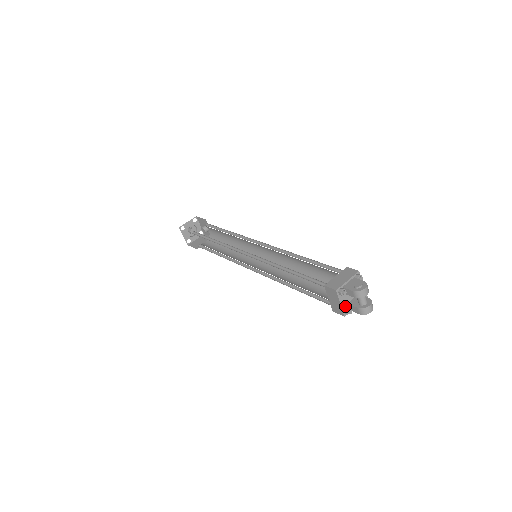
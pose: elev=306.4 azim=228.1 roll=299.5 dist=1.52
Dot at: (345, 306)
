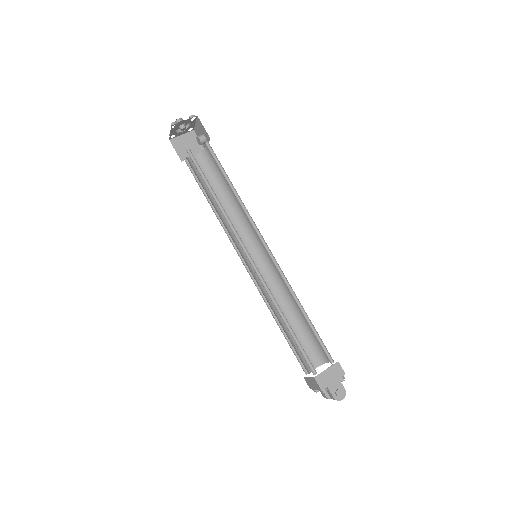
Dot at: occluded
